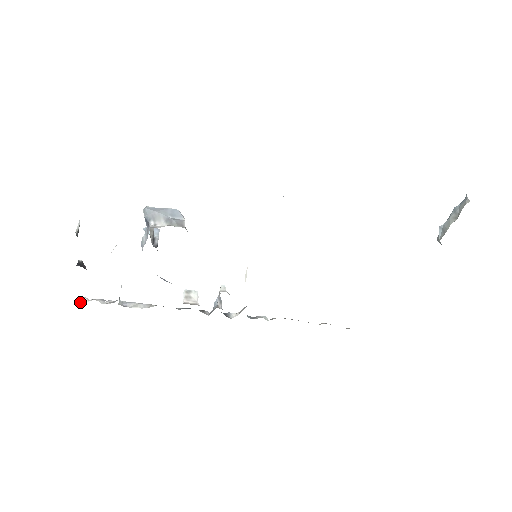
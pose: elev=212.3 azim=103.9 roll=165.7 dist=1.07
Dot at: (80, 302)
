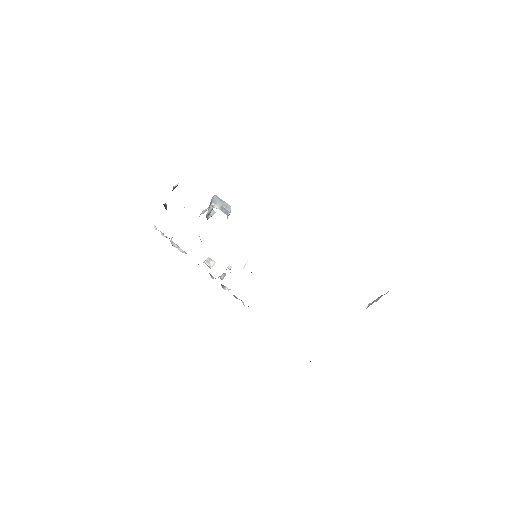
Dot at: occluded
